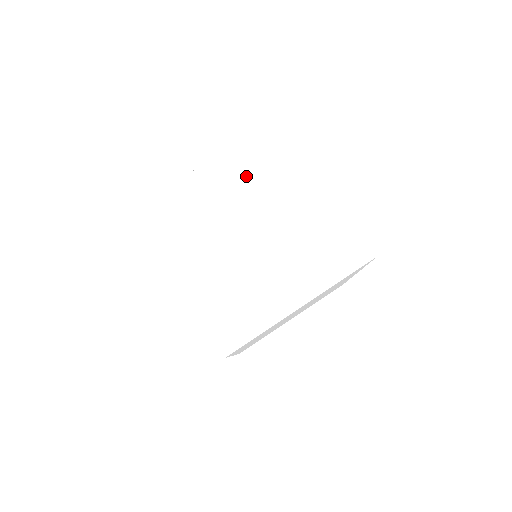
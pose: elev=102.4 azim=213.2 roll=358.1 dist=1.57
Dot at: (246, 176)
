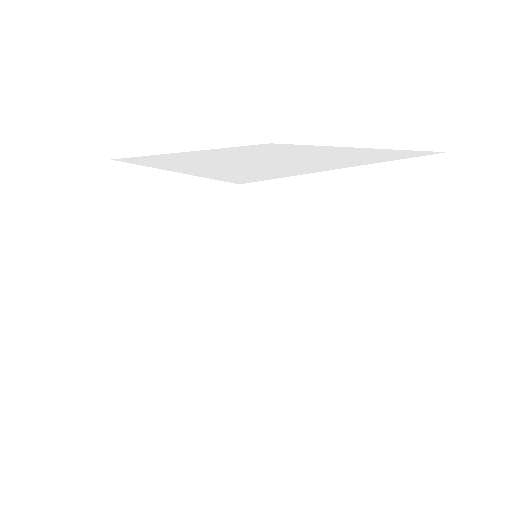
Dot at: (387, 214)
